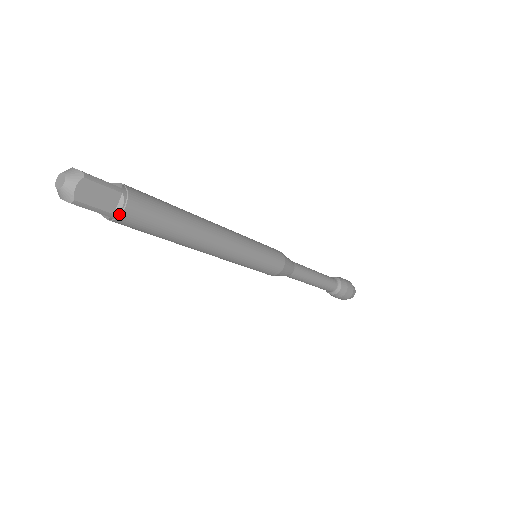
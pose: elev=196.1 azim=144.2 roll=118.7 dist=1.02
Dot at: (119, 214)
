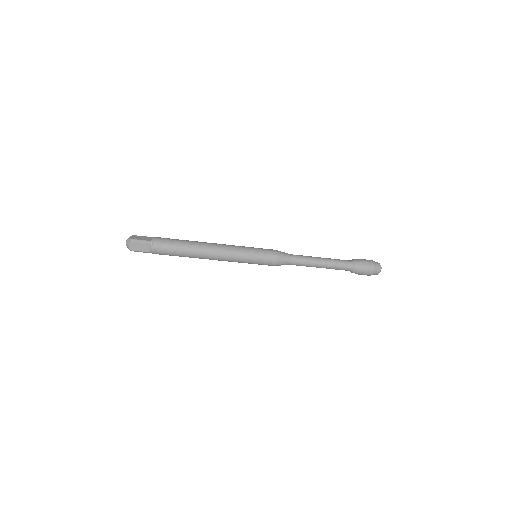
Dot at: (152, 252)
